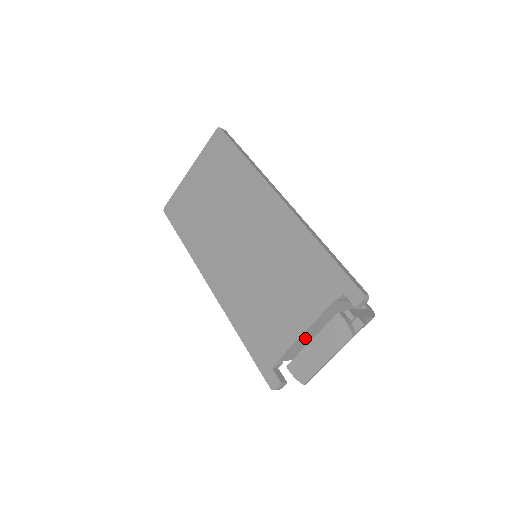
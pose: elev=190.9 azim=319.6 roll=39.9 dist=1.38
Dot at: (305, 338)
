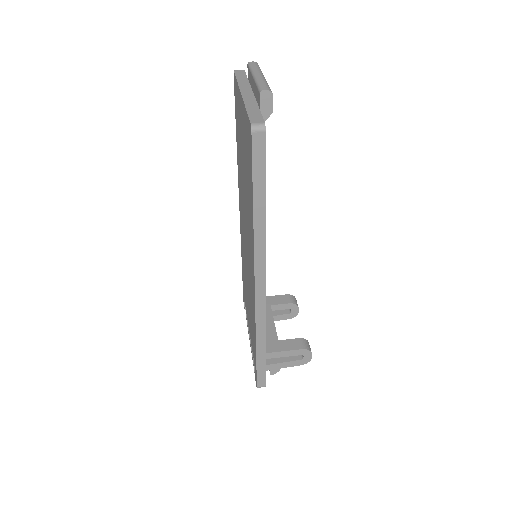
Dot at: occluded
